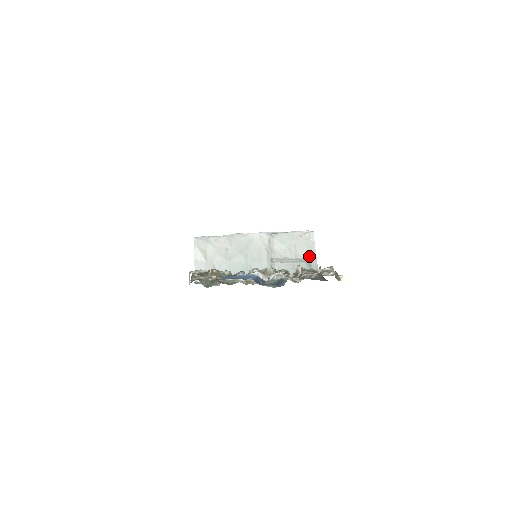
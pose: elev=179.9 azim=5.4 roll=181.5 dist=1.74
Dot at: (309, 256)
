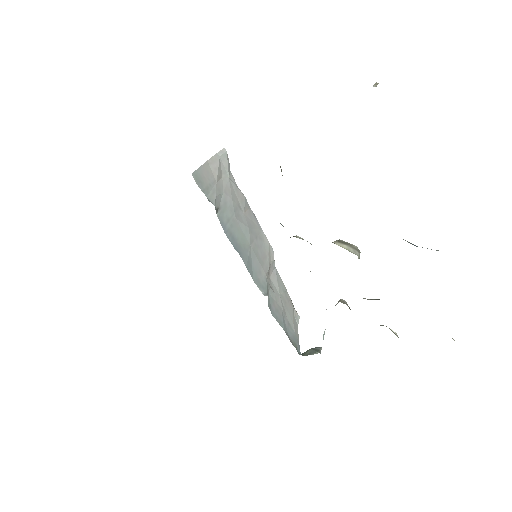
Dot at: (294, 330)
